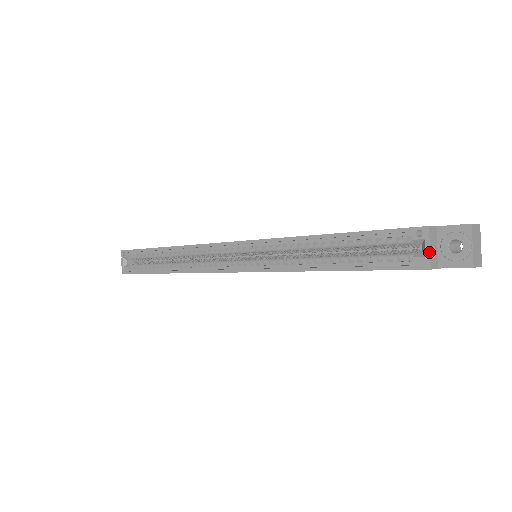
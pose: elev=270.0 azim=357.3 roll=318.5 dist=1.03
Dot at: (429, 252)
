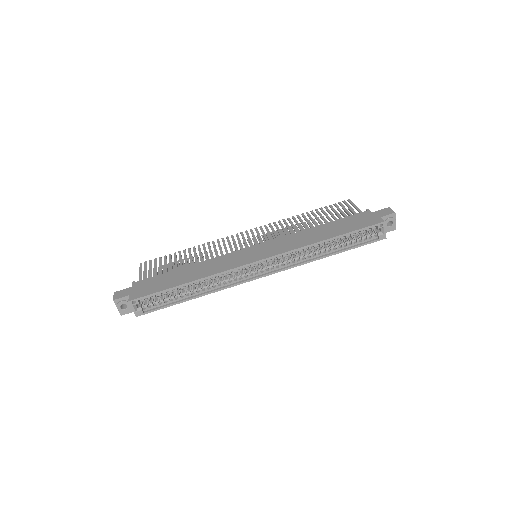
Dot at: occluded
